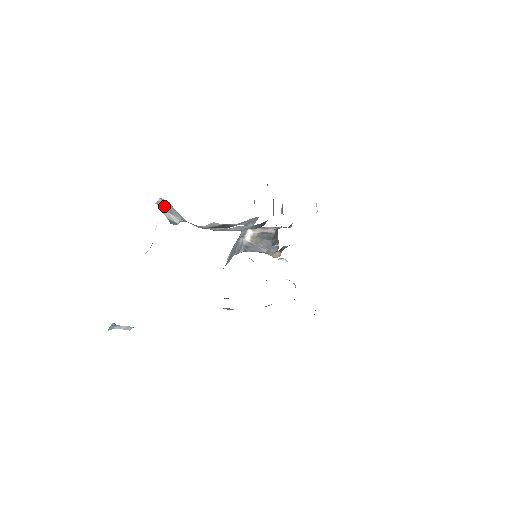
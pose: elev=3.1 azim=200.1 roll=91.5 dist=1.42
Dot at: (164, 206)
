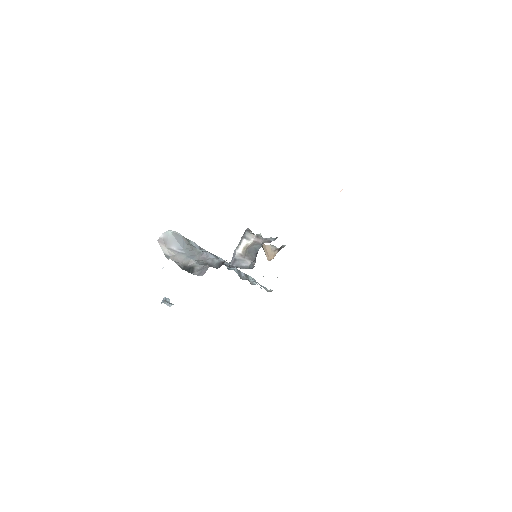
Dot at: (163, 242)
